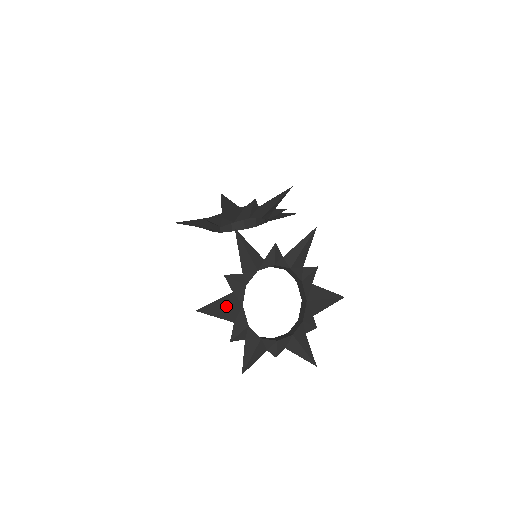
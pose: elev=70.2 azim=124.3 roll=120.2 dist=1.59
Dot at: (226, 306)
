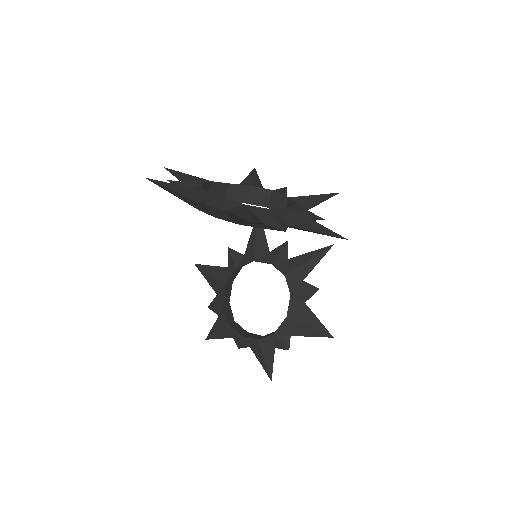
Dot at: (195, 177)
